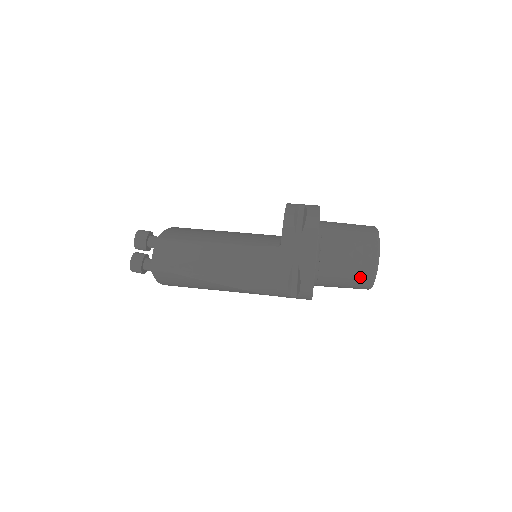
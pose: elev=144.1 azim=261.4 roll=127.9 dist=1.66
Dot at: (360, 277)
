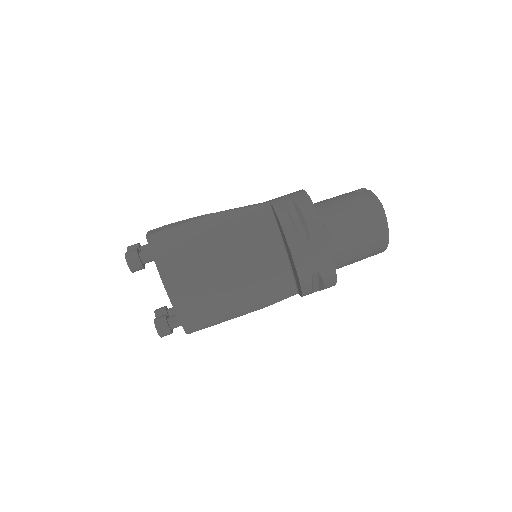
Dot at: occluded
